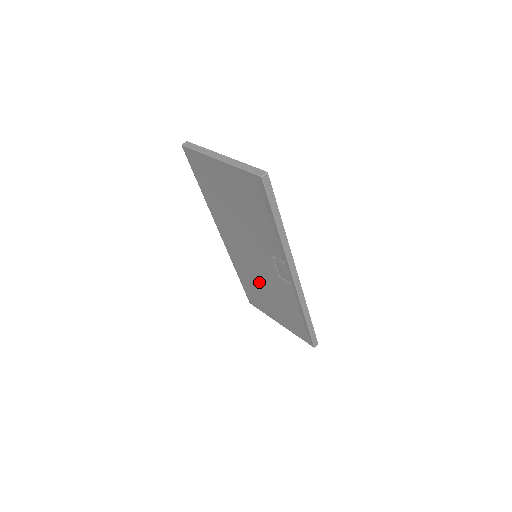
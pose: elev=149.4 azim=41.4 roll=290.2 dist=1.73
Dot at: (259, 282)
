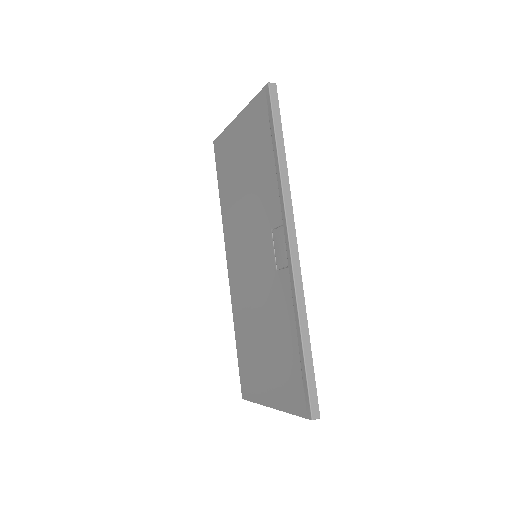
Dot at: (255, 318)
